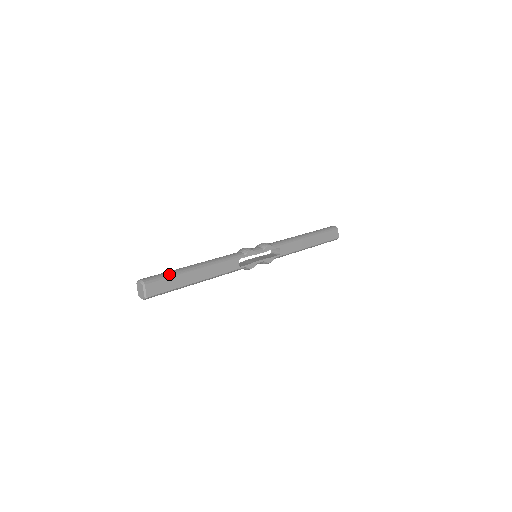
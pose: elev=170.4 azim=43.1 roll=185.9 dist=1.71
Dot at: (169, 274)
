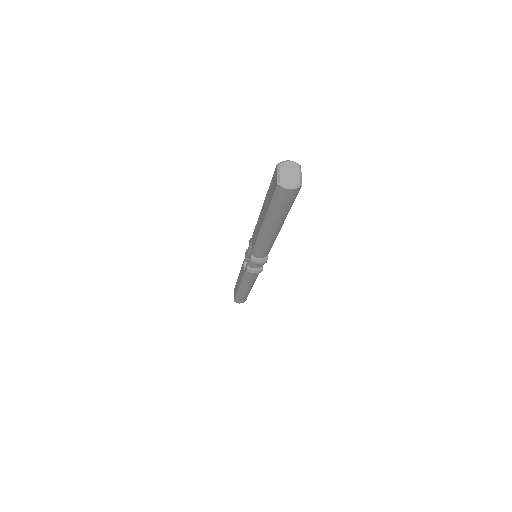
Dot at: occluded
